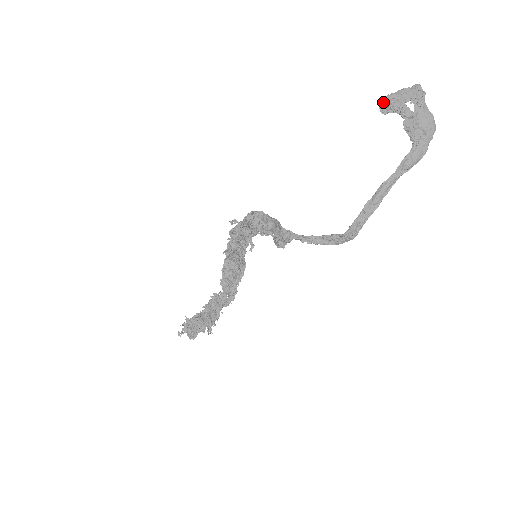
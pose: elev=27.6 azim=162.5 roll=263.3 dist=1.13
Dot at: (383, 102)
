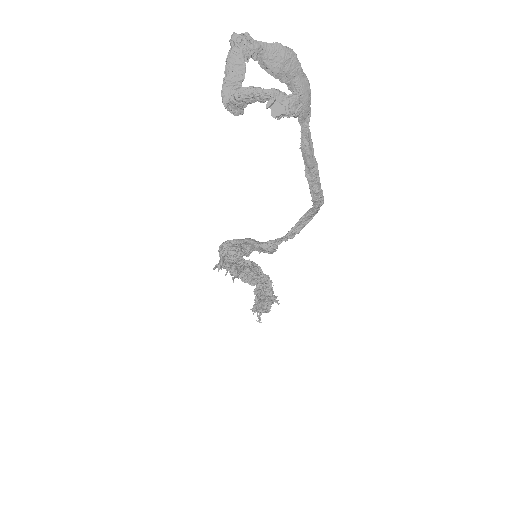
Dot at: (229, 106)
